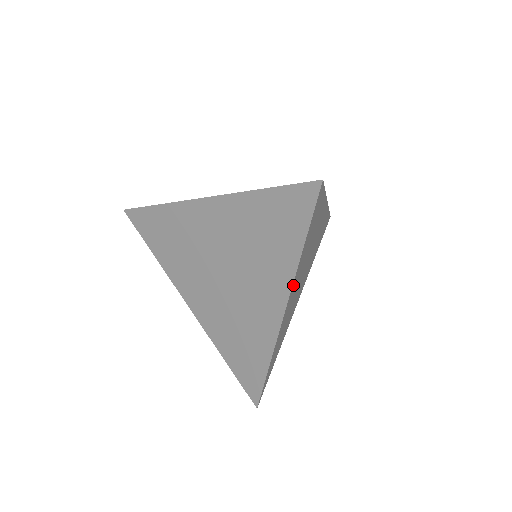
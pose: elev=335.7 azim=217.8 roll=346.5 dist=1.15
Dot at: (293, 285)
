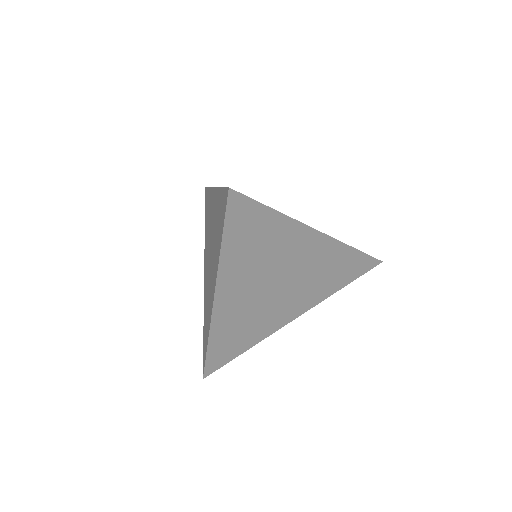
Dot at: (223, 278)
